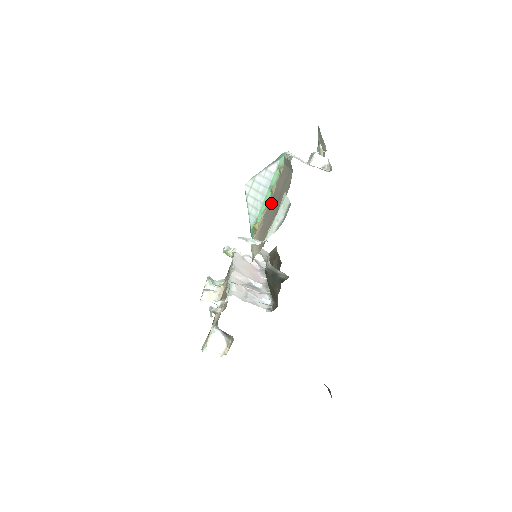
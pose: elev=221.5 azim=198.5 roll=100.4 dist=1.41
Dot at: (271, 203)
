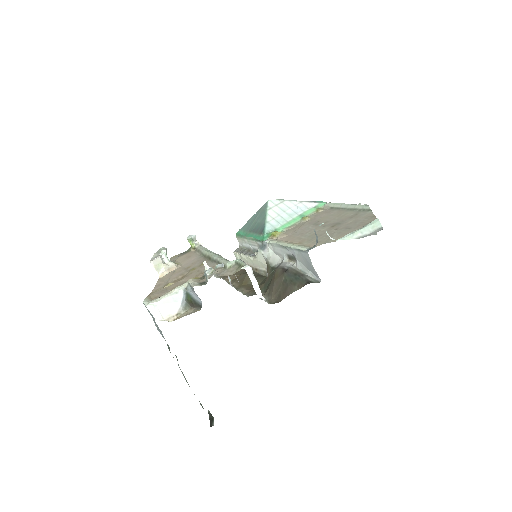
Dot at: (309, 225)
